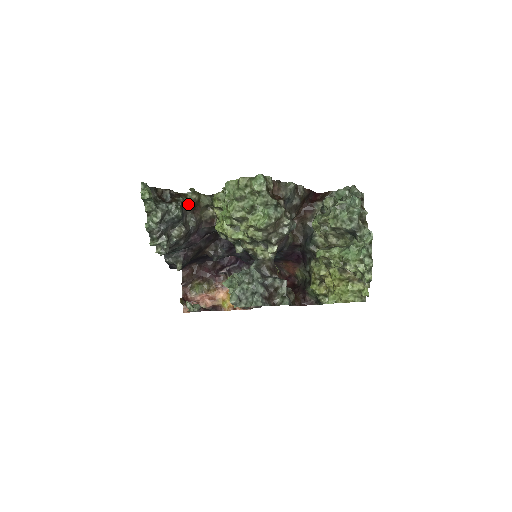
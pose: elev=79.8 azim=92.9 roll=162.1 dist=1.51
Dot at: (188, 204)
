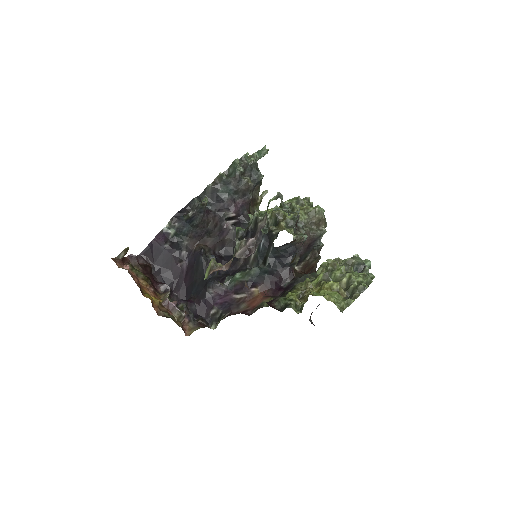
Dot at: (258, 191)
